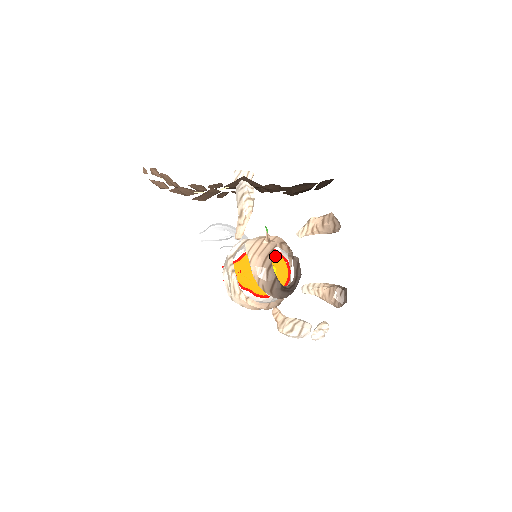
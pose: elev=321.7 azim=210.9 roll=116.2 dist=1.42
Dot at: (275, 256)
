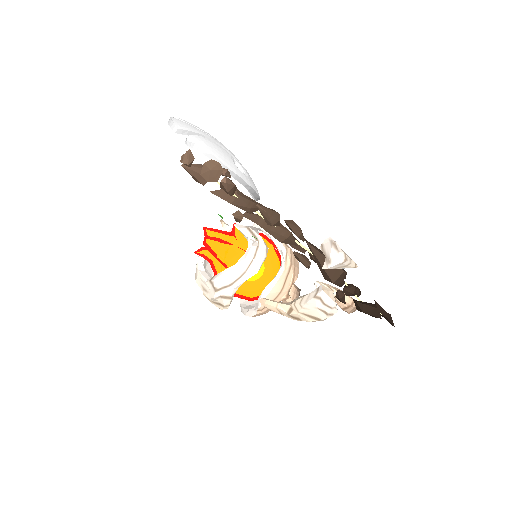
Dot at: occluded
